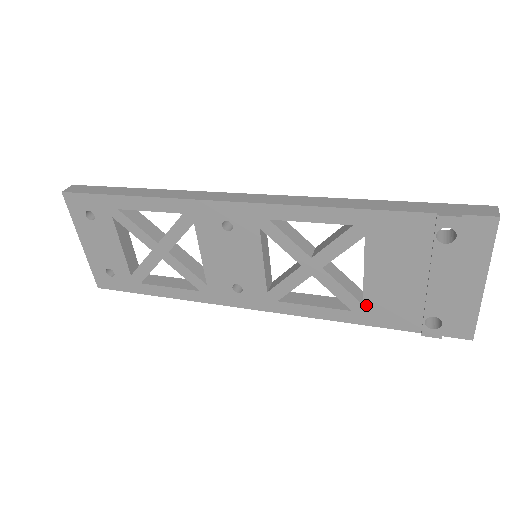
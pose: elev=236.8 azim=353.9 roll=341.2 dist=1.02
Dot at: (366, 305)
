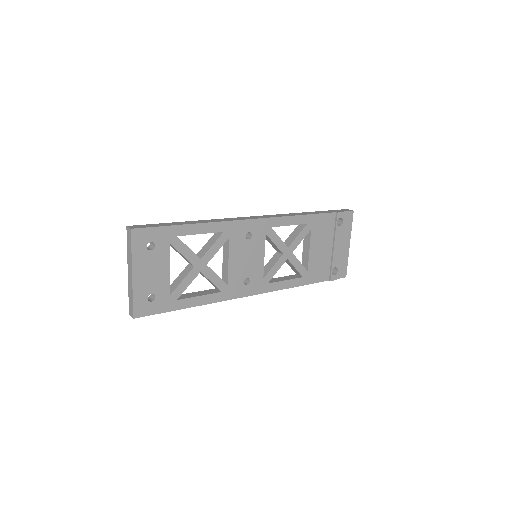
Dot at: (309, 271)
